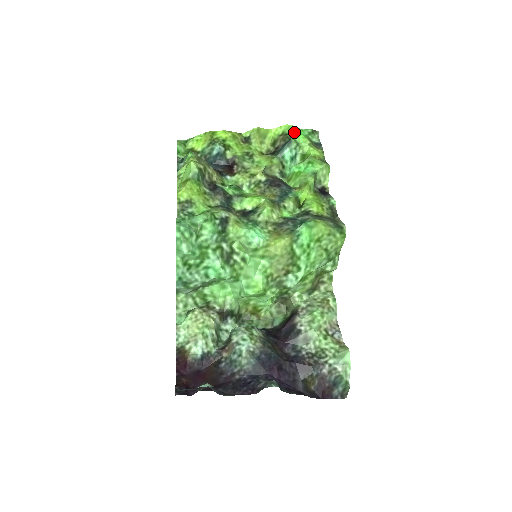
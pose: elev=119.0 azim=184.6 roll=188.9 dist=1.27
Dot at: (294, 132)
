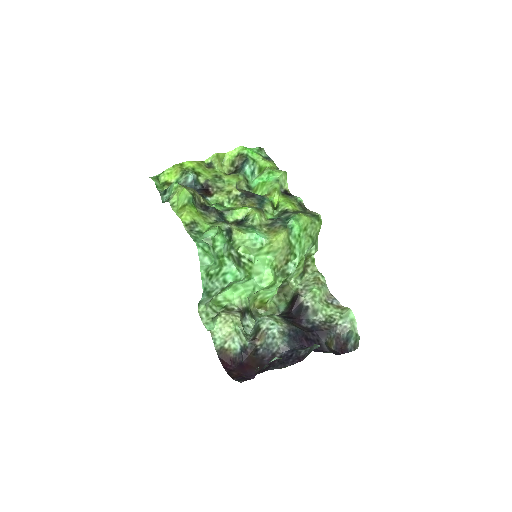
Dot at: (248, 151)
